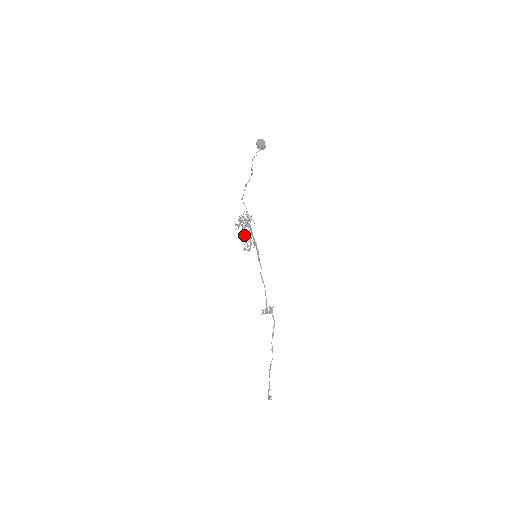
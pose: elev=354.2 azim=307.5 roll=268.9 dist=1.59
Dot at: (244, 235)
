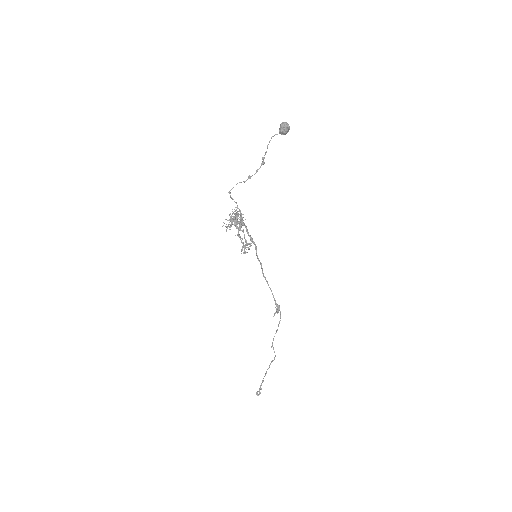
Dot at: (240, 236)
